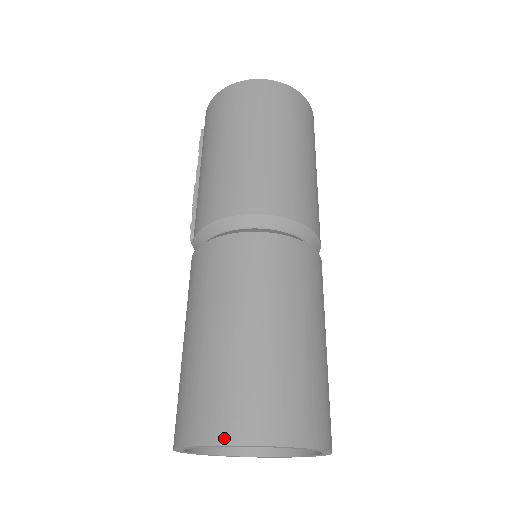
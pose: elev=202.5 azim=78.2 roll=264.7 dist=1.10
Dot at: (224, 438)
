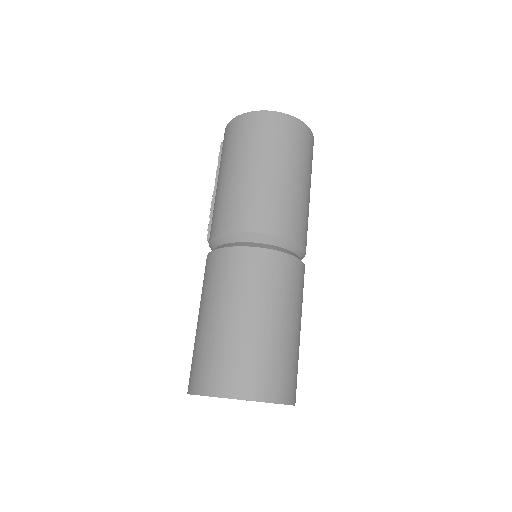
Dot at: (219, 393)
